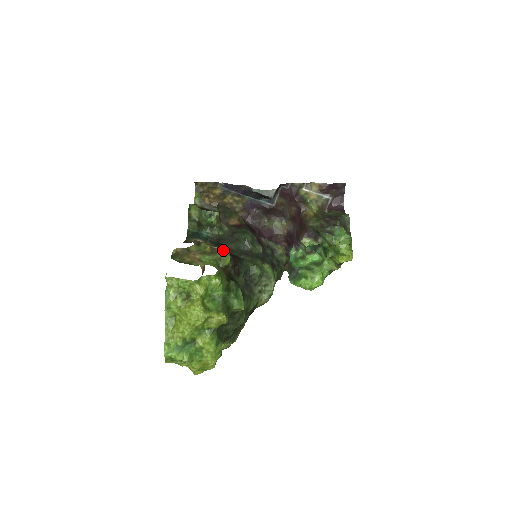
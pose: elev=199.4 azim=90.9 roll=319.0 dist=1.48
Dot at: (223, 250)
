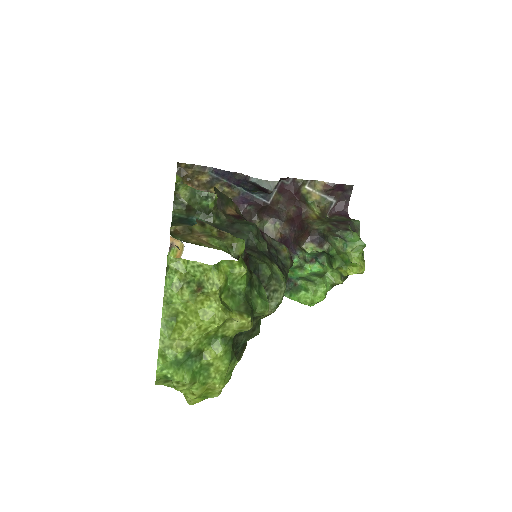
Dot at: (234, 236)
